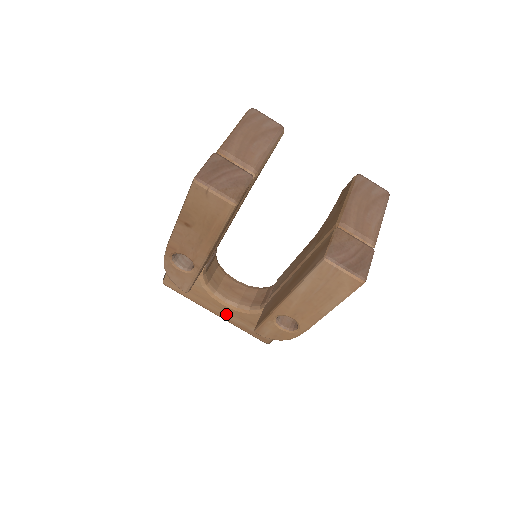
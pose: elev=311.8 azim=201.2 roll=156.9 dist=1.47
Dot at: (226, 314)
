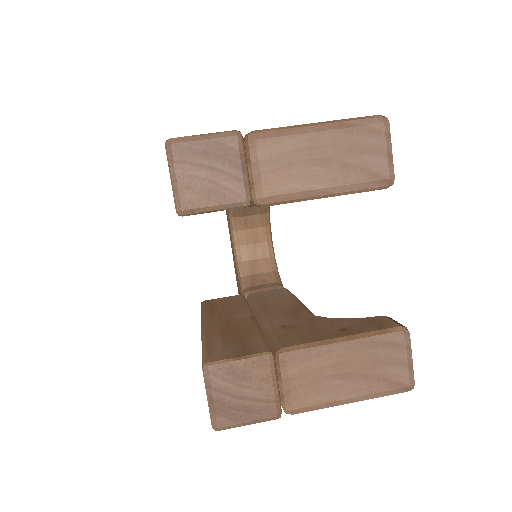
Dot at: (233, 254)
